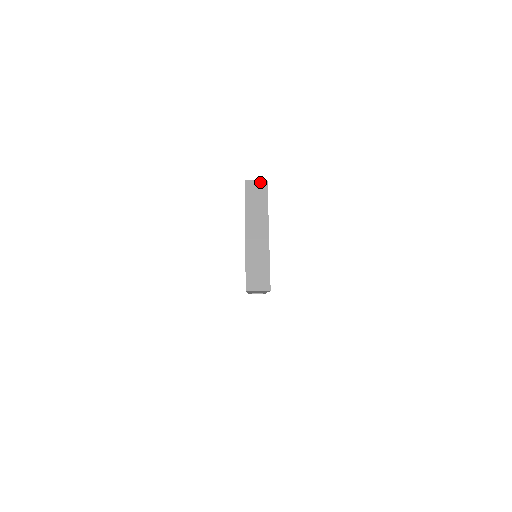
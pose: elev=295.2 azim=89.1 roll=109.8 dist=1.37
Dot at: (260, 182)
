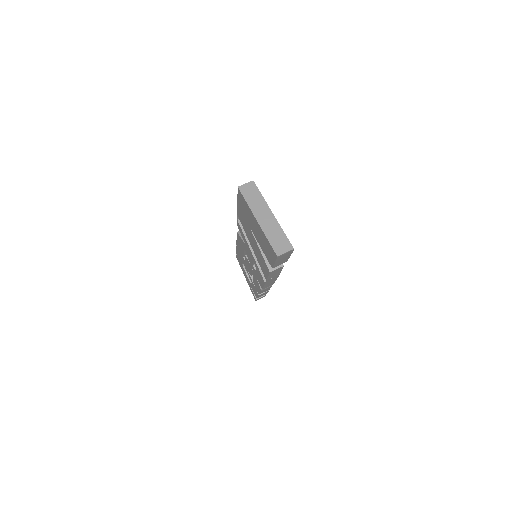
Dot at: (249, 184)
